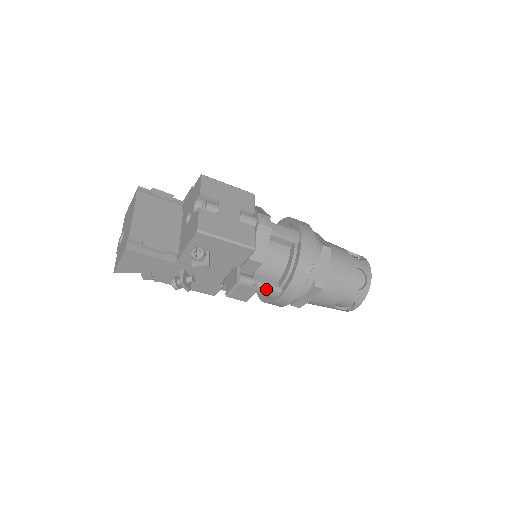
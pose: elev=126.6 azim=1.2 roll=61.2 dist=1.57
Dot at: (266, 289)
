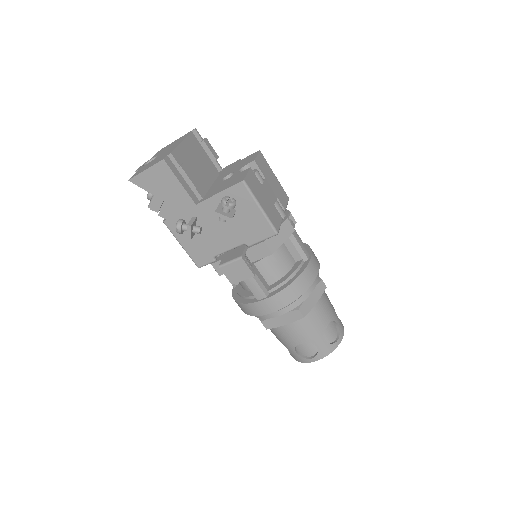
Dot at: (257, 284)
